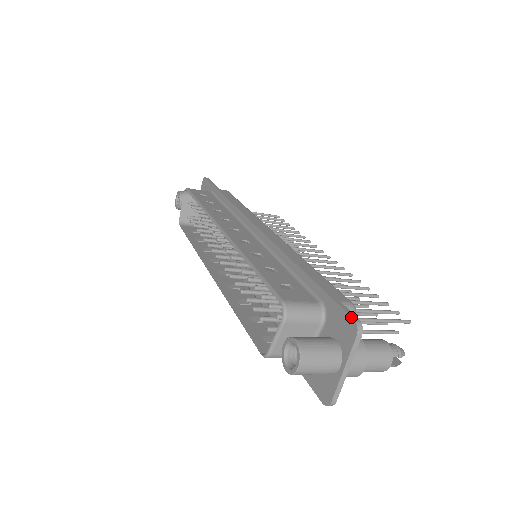
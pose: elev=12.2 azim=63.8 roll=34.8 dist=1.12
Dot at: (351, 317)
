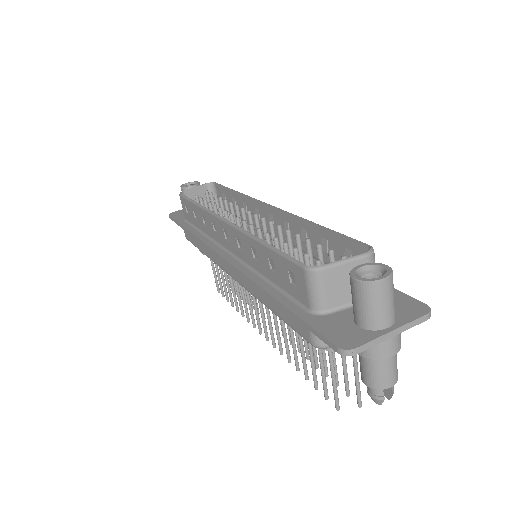
Dot at: occluded
